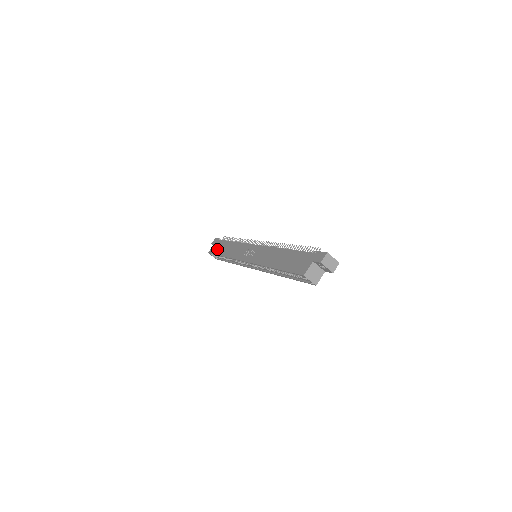
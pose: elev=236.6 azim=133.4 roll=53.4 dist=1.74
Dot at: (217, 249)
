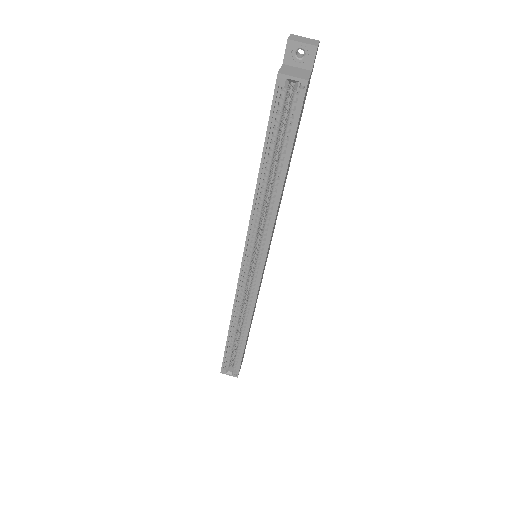
Dot at: occluded
